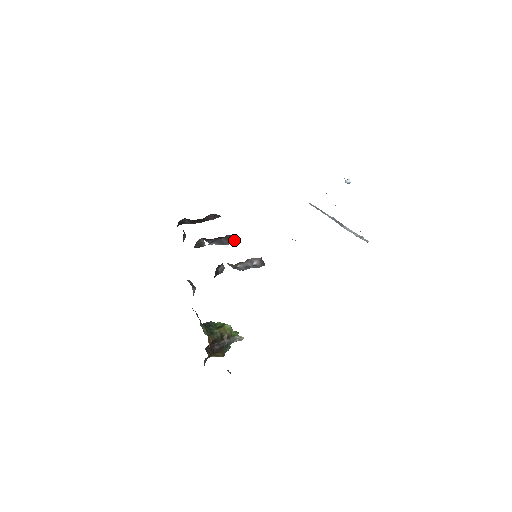
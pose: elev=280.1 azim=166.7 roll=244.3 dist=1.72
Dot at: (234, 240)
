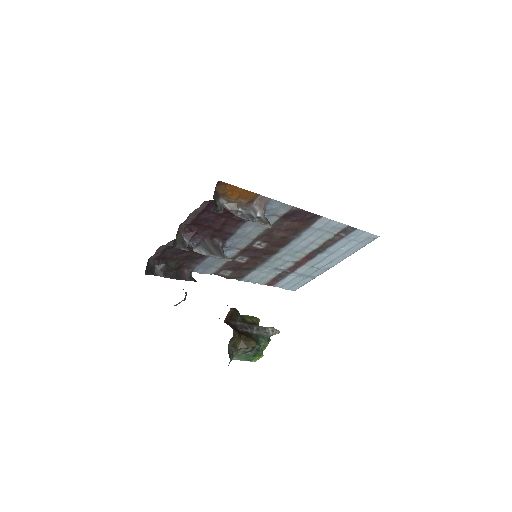
Dot at: (223, 253)
